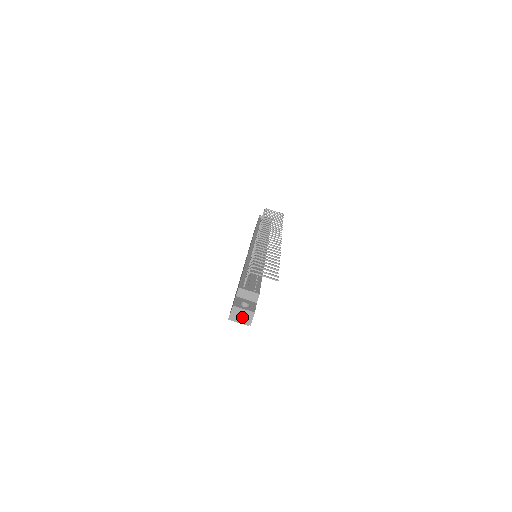
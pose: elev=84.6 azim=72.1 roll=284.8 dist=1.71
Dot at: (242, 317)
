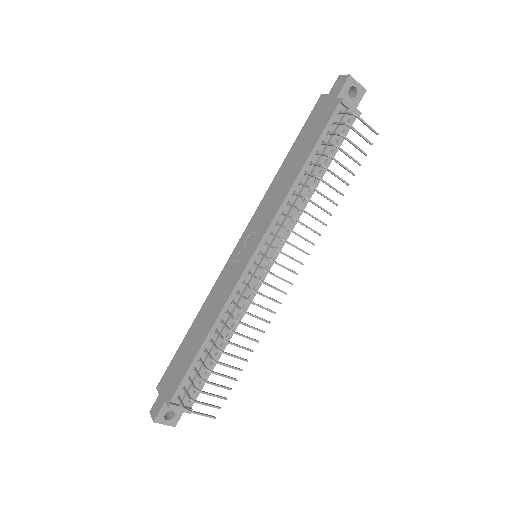
Dot at: occluded
